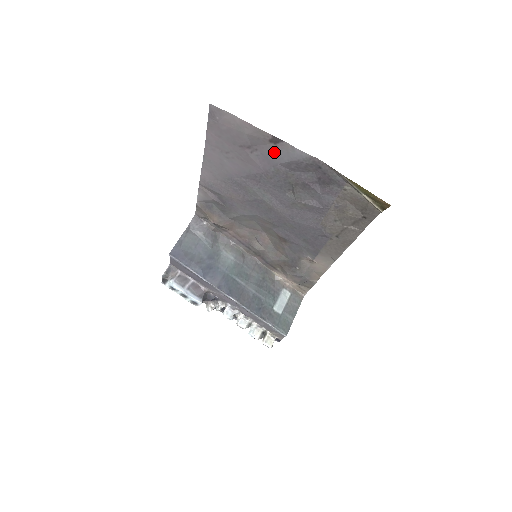
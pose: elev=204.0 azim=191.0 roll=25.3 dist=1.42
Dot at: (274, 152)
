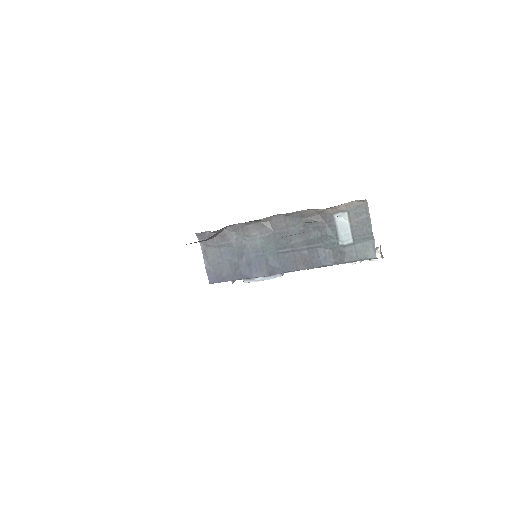
Dot at: occluded
